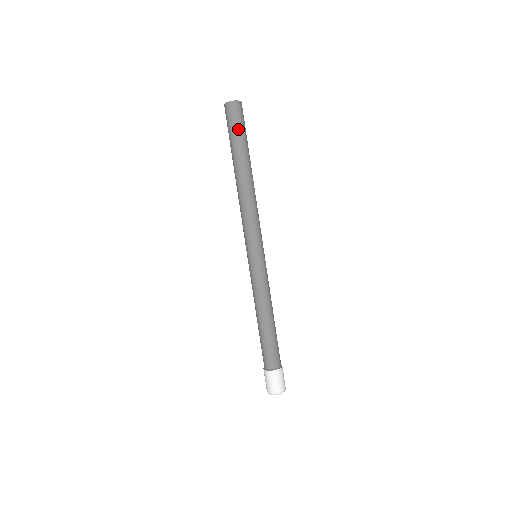
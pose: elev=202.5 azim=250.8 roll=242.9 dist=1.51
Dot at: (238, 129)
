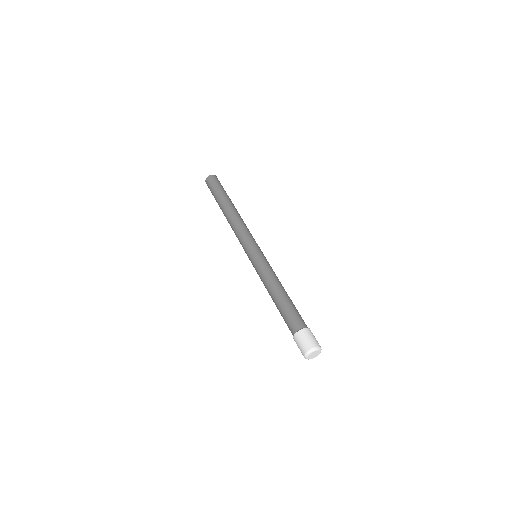
Dot at: (217, 187)
